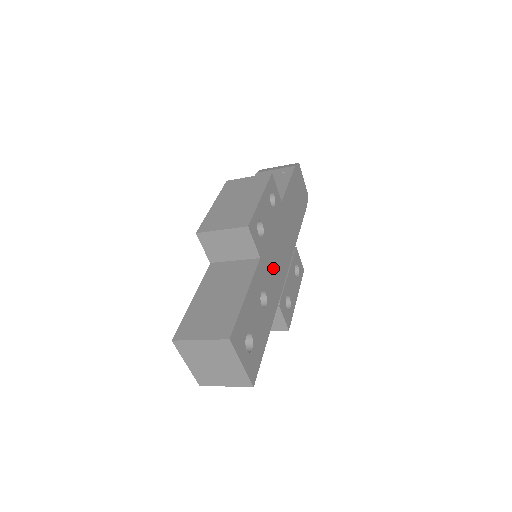
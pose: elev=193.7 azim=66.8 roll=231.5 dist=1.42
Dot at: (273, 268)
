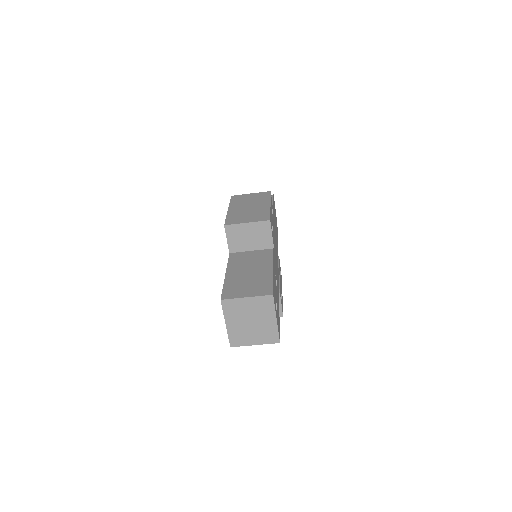
Dot at: occluded
